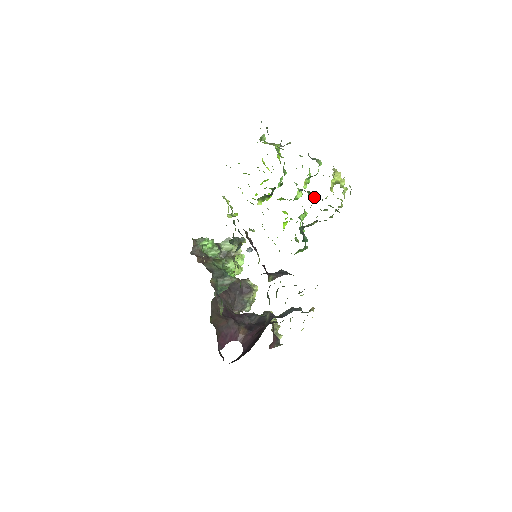
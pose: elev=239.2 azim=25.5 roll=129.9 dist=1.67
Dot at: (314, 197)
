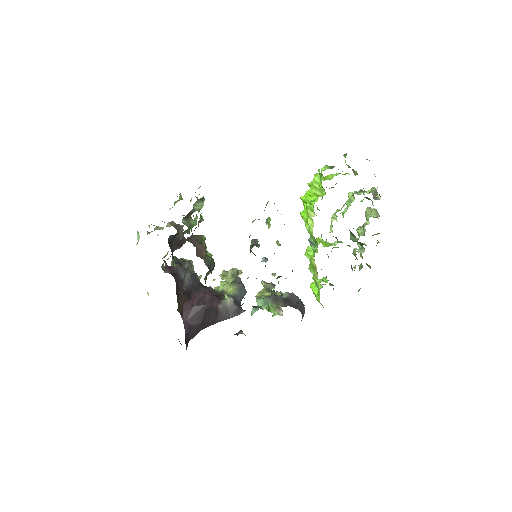
Dot at: (355, 241)
